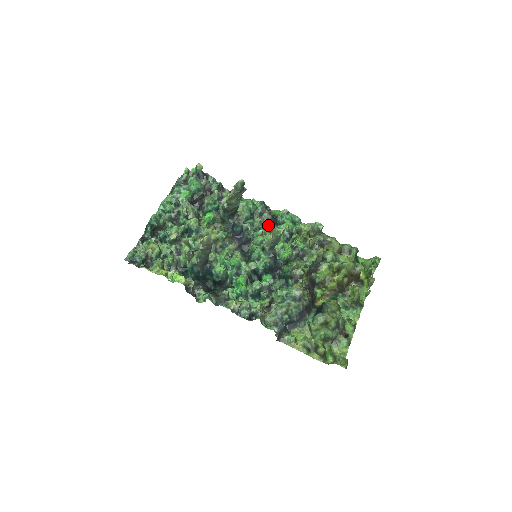
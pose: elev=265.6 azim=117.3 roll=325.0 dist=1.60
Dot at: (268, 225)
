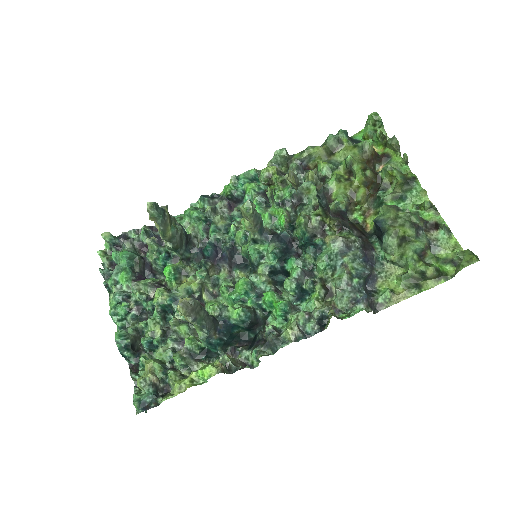
Dot at: (233, 212)
